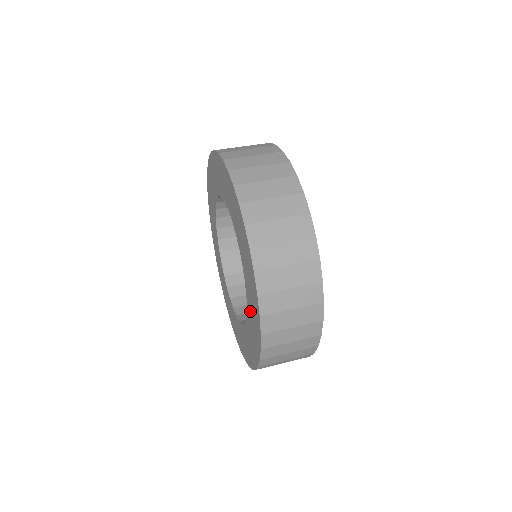
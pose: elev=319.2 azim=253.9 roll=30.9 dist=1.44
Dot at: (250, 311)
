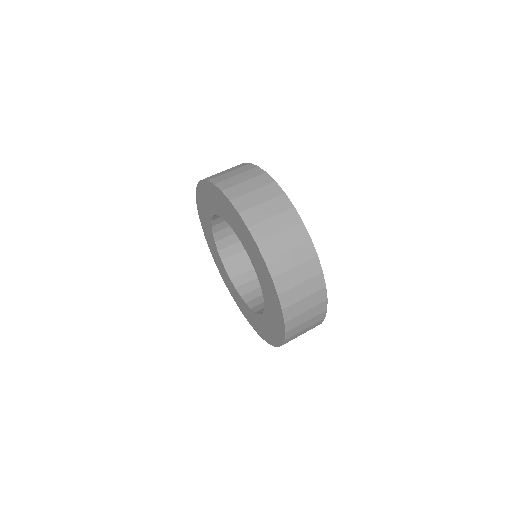
Dot at: (255, 319)
